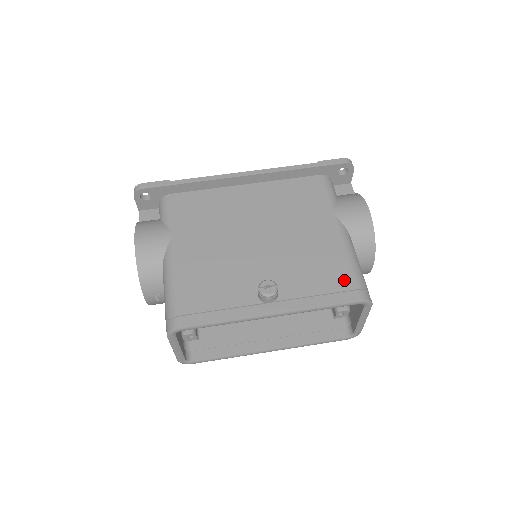
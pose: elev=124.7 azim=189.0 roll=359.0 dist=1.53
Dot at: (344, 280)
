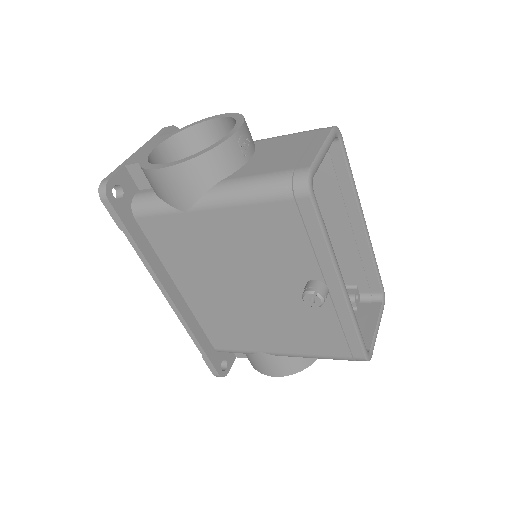
Dot at: occluded
